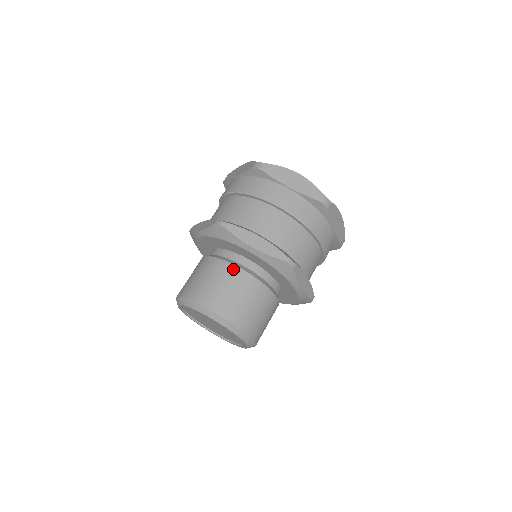
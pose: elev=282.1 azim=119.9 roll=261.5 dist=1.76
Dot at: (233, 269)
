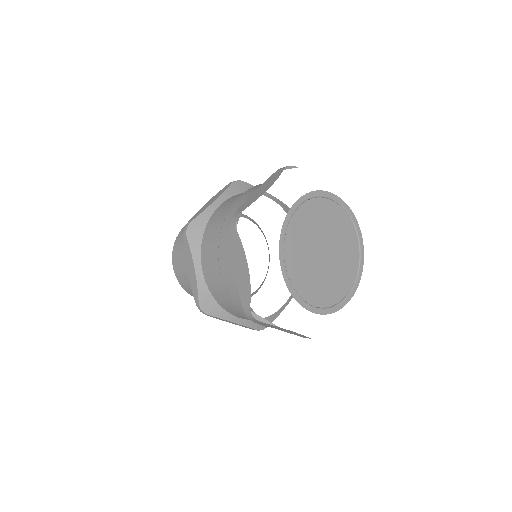
Dot at: occluded
